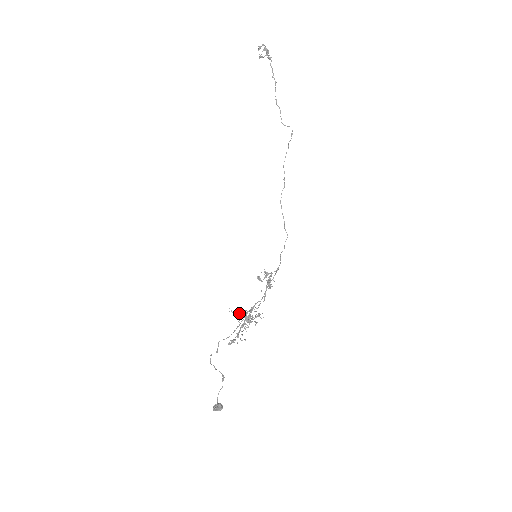
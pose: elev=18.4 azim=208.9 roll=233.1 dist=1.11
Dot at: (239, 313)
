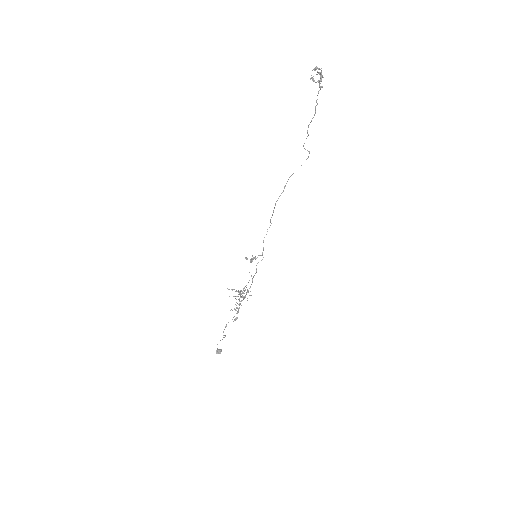
Dot at: (234, 289)
